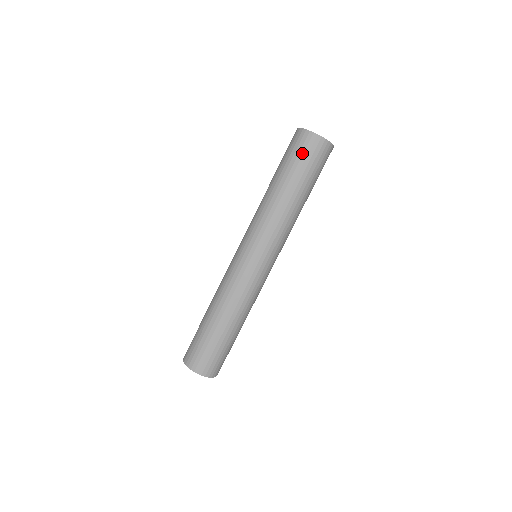
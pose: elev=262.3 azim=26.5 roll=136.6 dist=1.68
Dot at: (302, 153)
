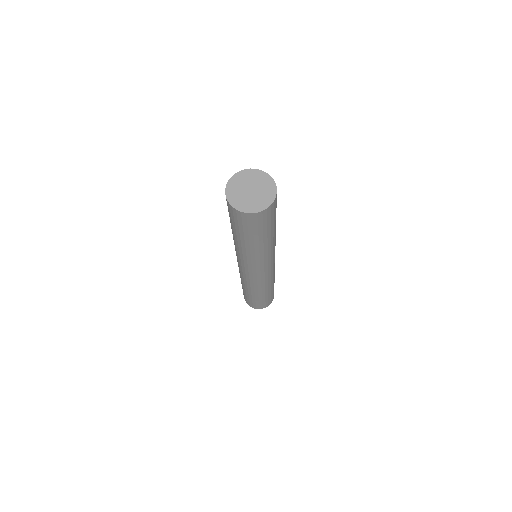
Dot at: (246, 226)
